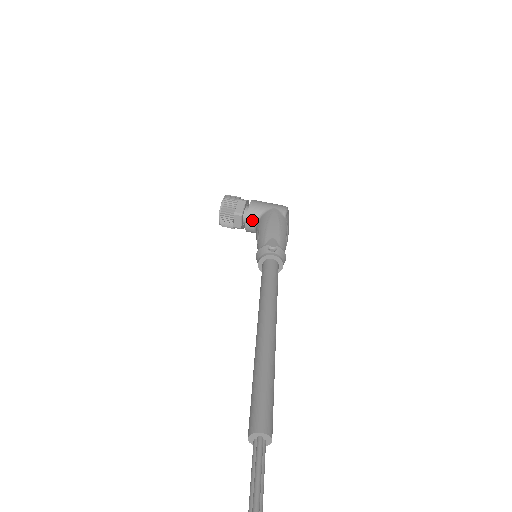
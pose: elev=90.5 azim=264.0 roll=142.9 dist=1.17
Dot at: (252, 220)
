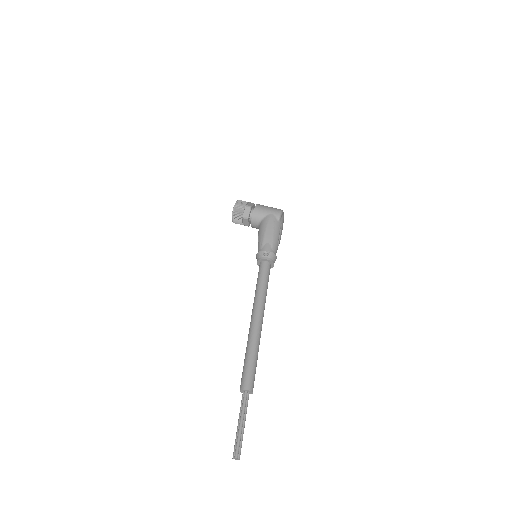
Dot at: (255, 223)
